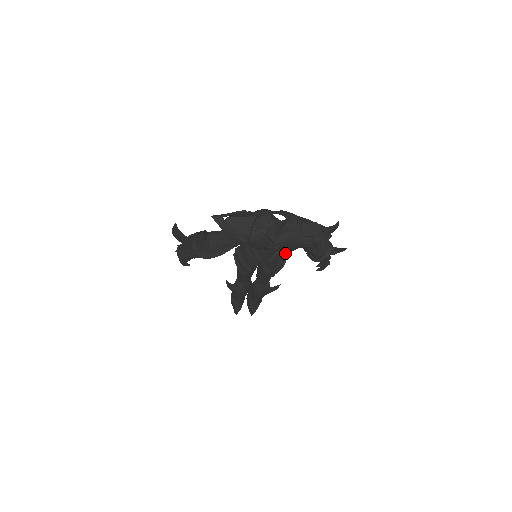
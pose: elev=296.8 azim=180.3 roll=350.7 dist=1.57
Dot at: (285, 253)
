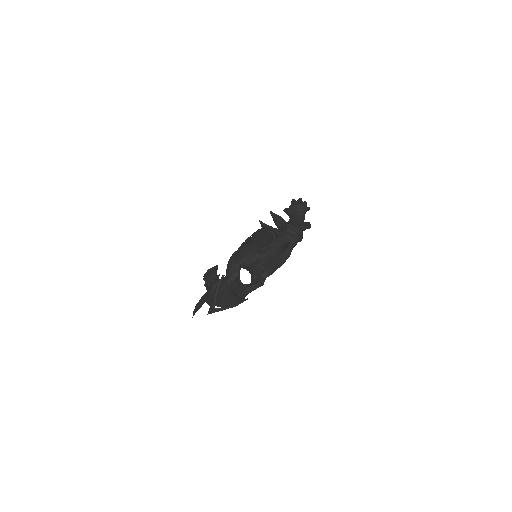
Dot at: (272, 235)
